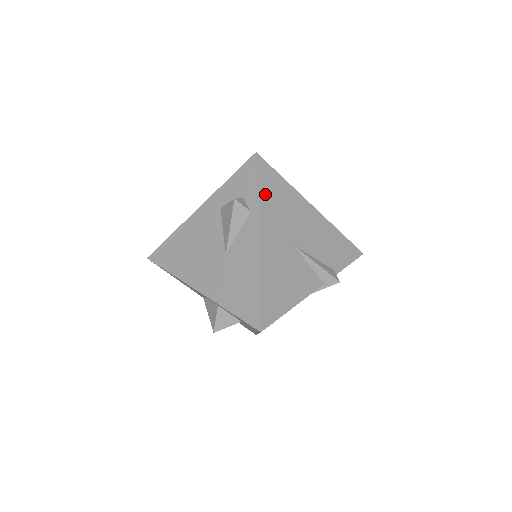
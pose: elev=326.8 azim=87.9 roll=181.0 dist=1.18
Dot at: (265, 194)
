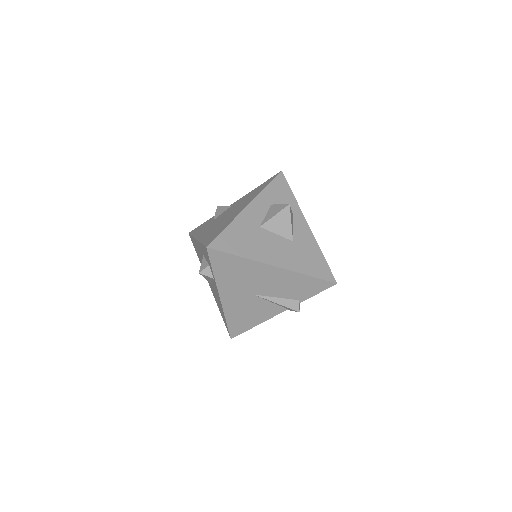
Dot at: (221, 271)
